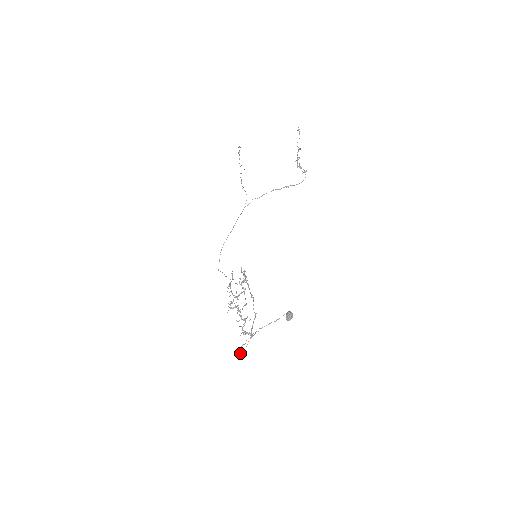
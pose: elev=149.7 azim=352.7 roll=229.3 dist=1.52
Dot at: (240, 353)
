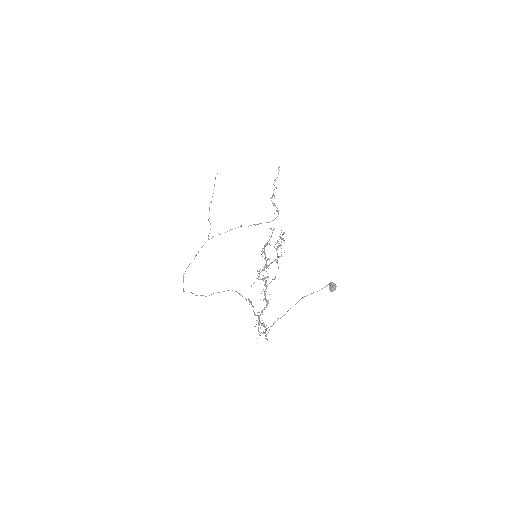
Dot at: occluded
